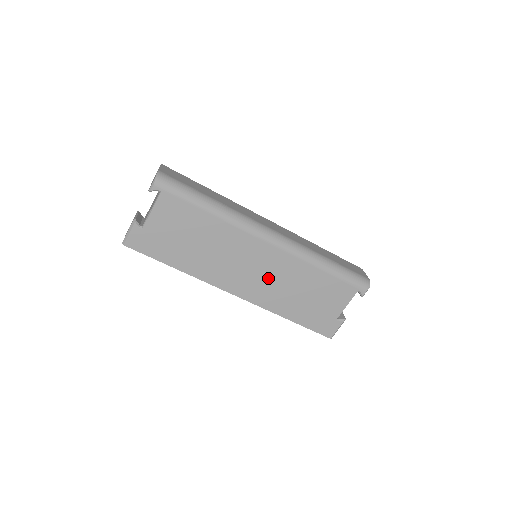
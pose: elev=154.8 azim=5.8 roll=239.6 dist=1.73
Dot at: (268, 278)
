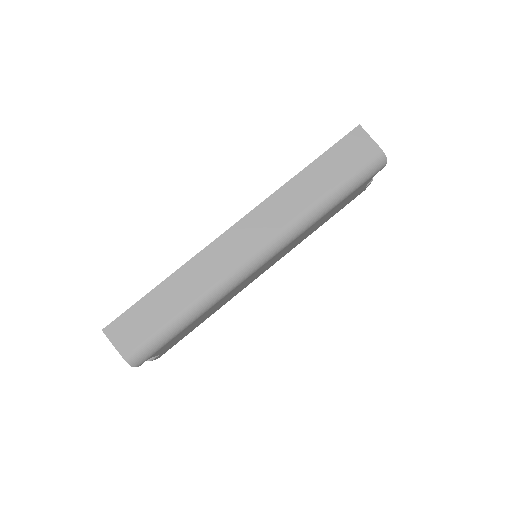
Dot at: (283, 253)
